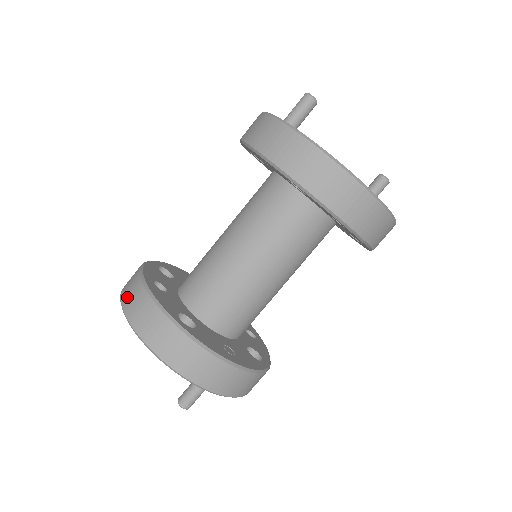
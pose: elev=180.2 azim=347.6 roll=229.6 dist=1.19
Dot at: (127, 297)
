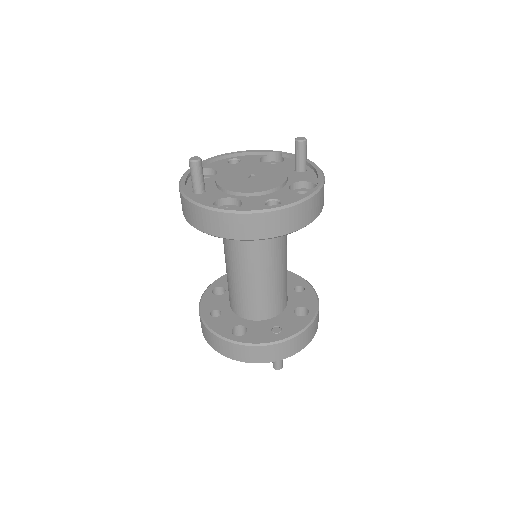
Dot at: (203, 332)
